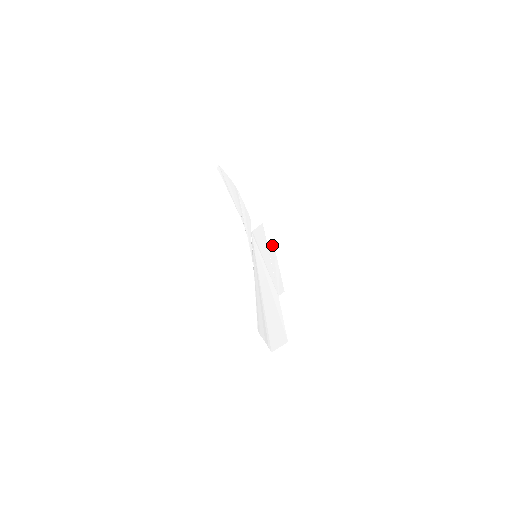
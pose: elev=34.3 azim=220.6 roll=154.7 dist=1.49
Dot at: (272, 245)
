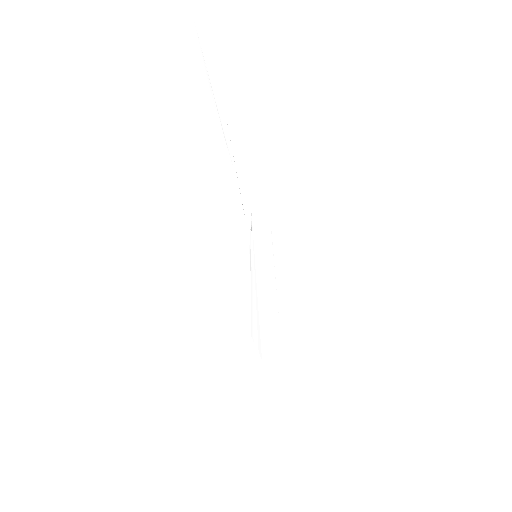
Dot at: (280, 260)
